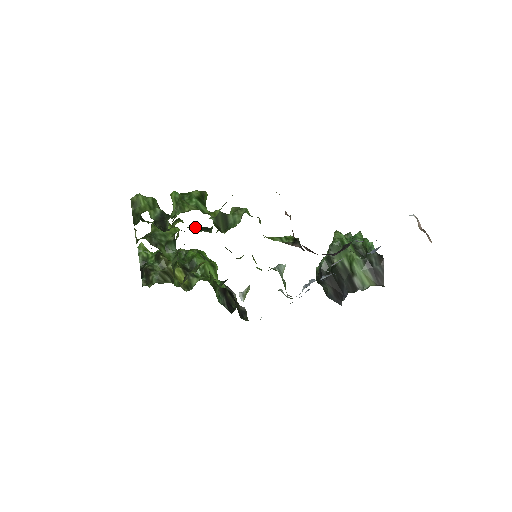
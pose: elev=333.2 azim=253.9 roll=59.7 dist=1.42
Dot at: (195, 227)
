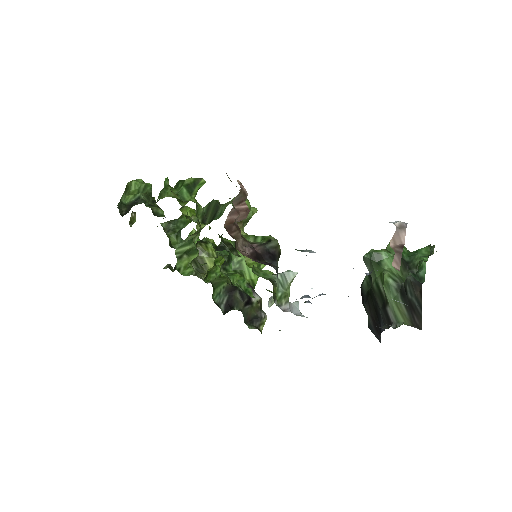
Dot at: (195, 216)
